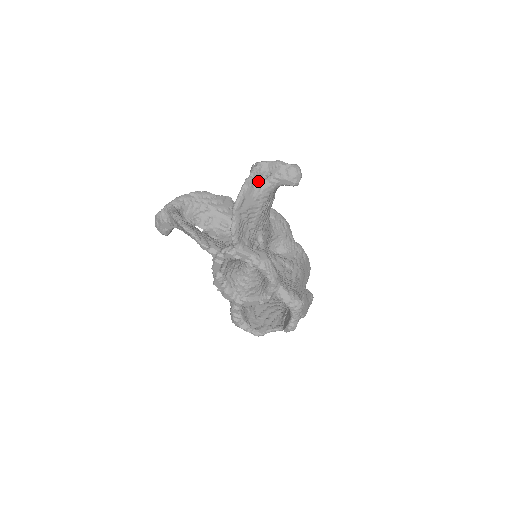
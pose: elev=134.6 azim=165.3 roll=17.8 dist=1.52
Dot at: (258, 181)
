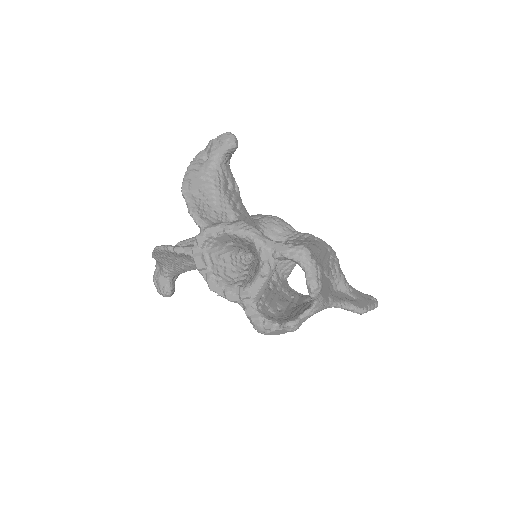
Dot at: (200, 165)
